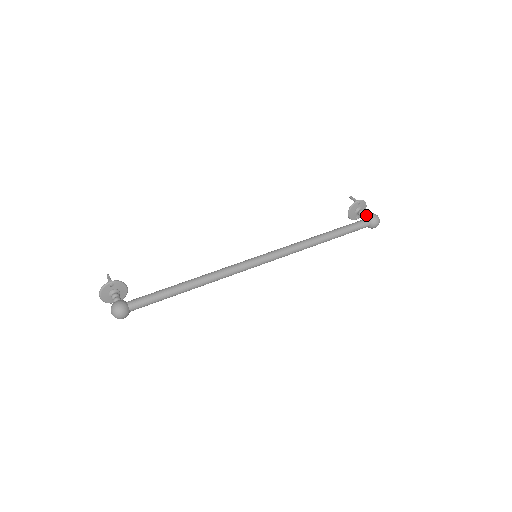
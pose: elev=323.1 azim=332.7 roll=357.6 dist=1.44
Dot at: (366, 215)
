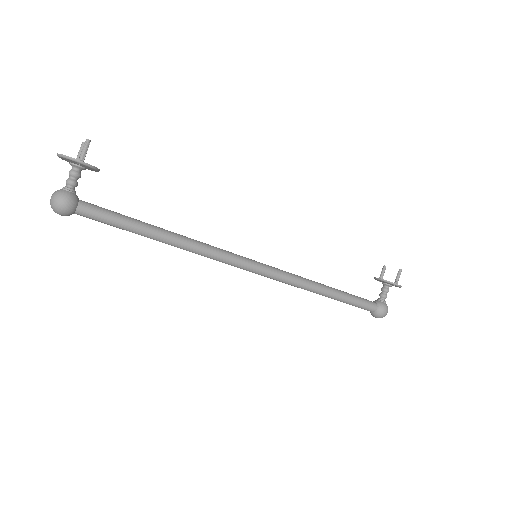
Dot at: (383, 301)
